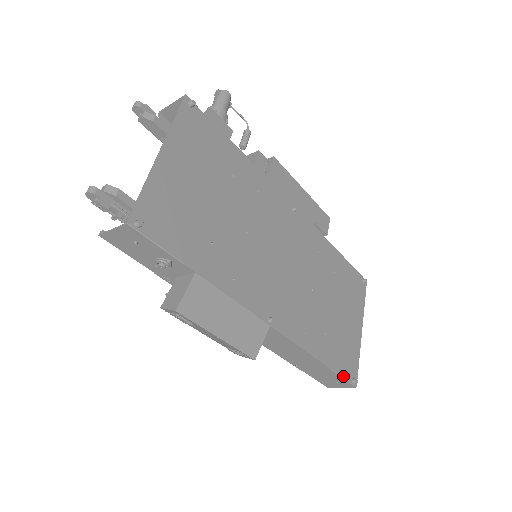
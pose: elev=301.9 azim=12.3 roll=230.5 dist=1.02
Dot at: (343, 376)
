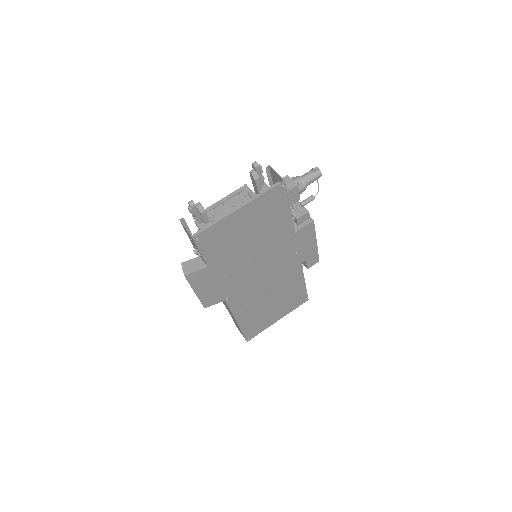
Dot at: (244, 334)
